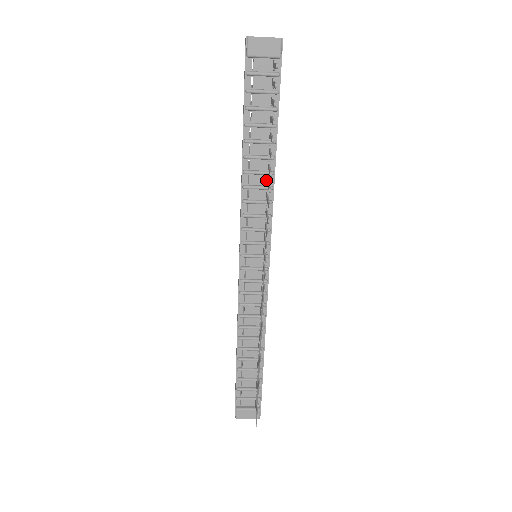
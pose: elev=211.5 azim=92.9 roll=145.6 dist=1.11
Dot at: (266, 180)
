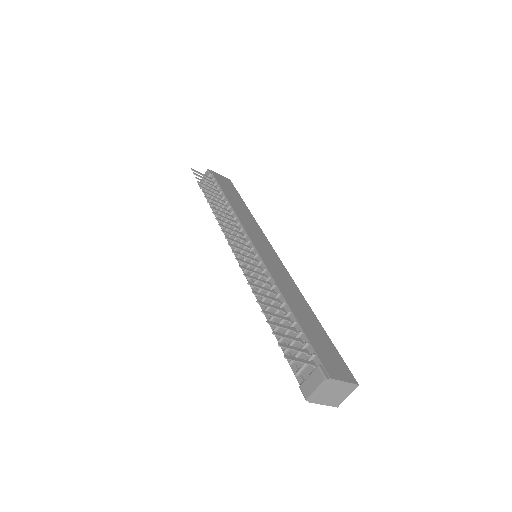
Dot at: (229, 213)
